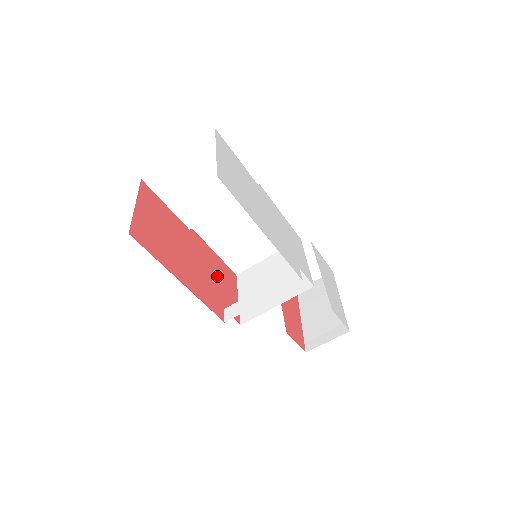
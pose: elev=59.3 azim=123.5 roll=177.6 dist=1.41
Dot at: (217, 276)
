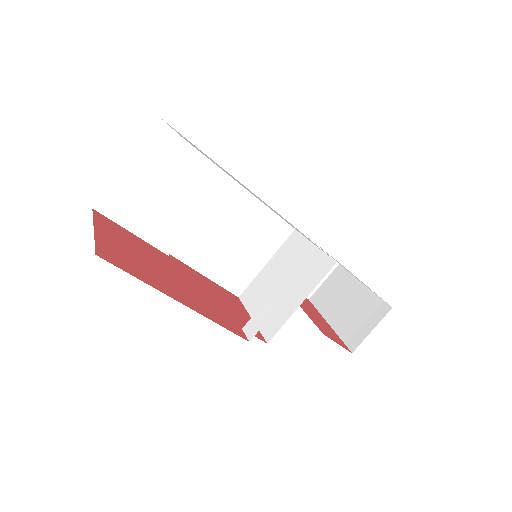
Dot at: (219, 298)
